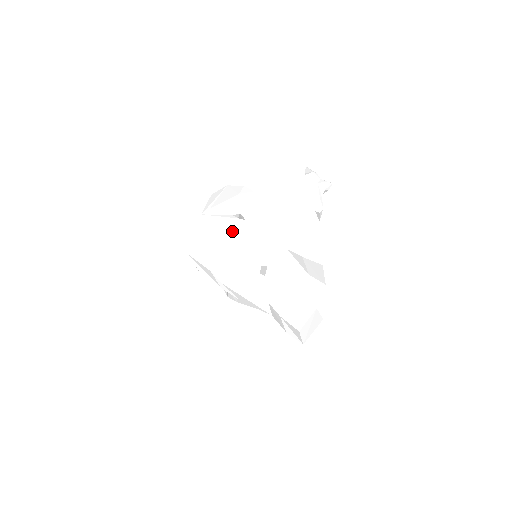
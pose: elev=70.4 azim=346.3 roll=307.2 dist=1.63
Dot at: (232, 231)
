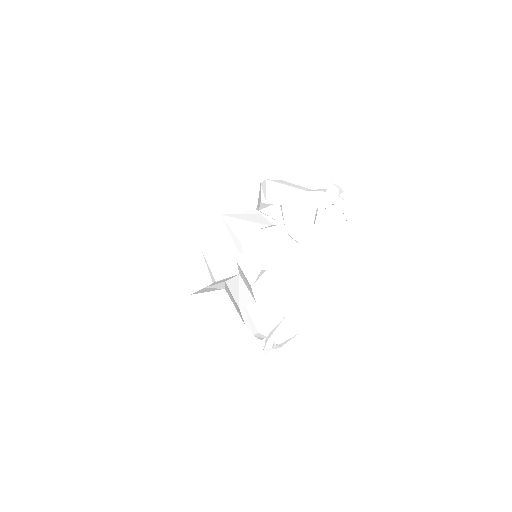
Dot at: occluded
